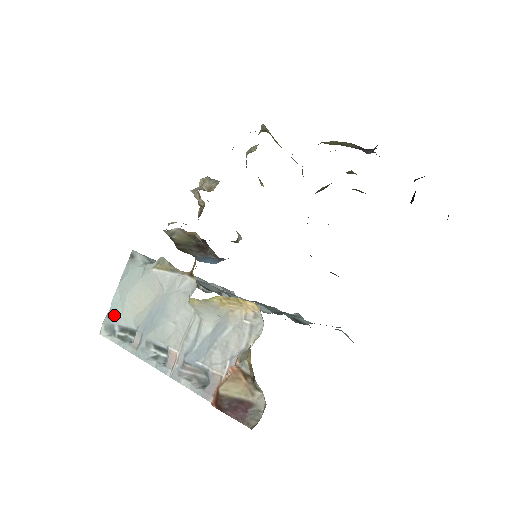
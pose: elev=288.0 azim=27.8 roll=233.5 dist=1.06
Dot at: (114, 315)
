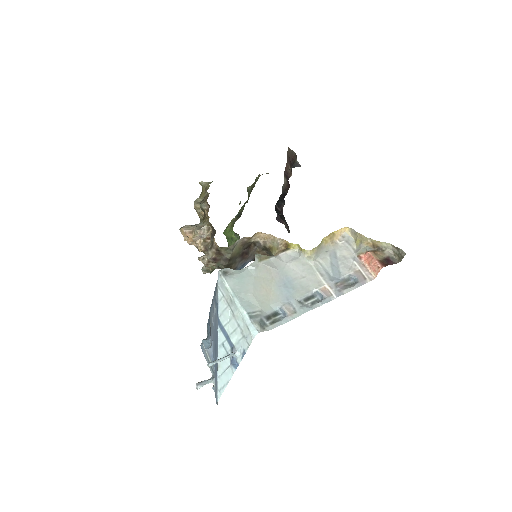
Dot at: (255, 313)
